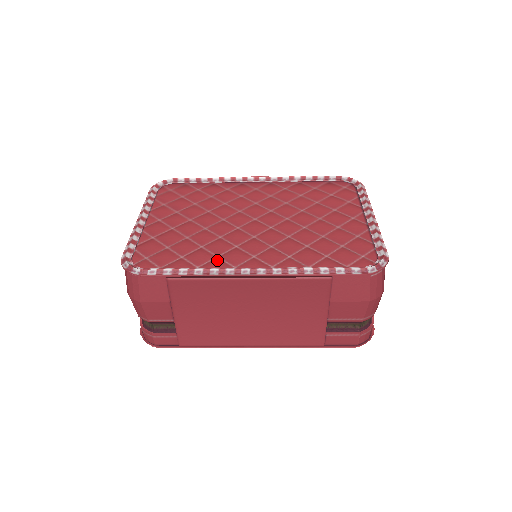
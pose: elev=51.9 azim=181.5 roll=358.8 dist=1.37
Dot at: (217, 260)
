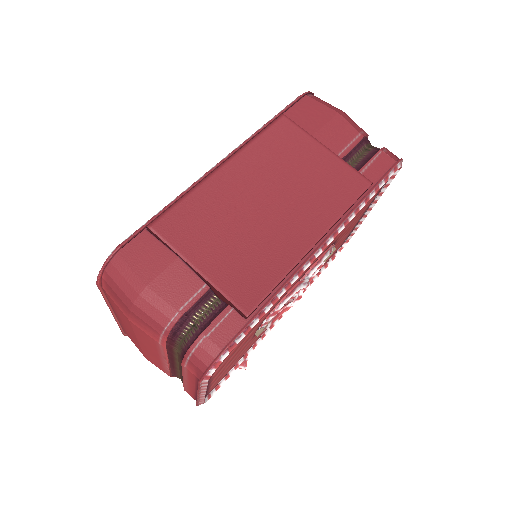
Dot at: occluded
